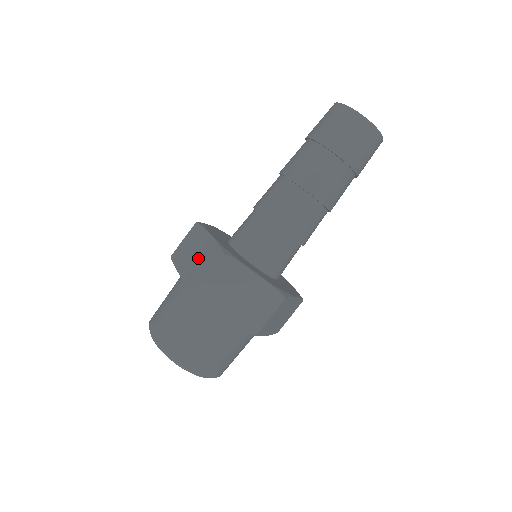
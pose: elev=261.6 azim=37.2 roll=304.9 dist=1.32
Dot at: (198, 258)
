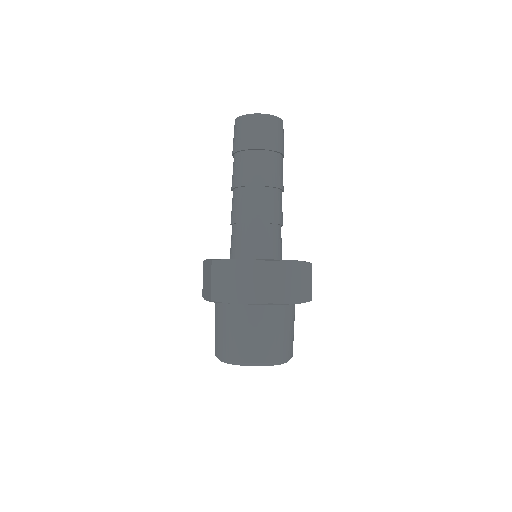
Dot at: (207, 279)
